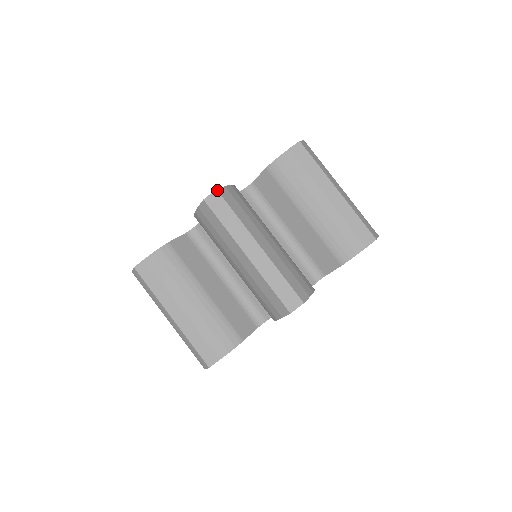
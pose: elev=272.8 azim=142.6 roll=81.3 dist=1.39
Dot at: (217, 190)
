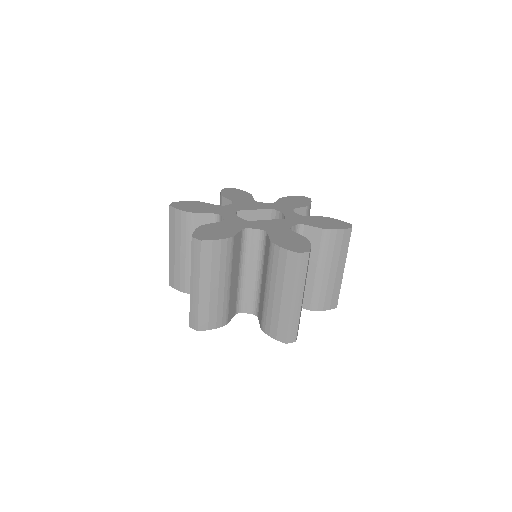
Dot at: occluded
